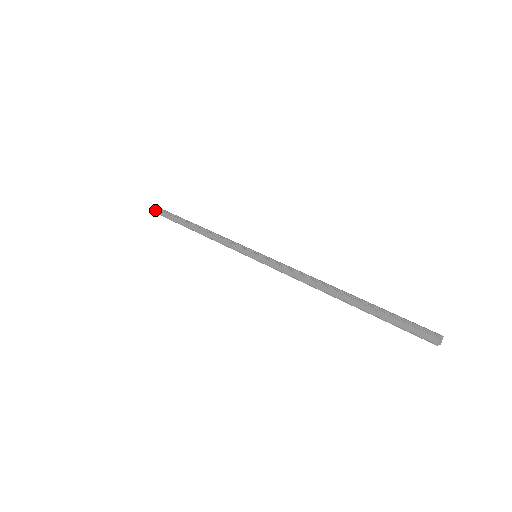
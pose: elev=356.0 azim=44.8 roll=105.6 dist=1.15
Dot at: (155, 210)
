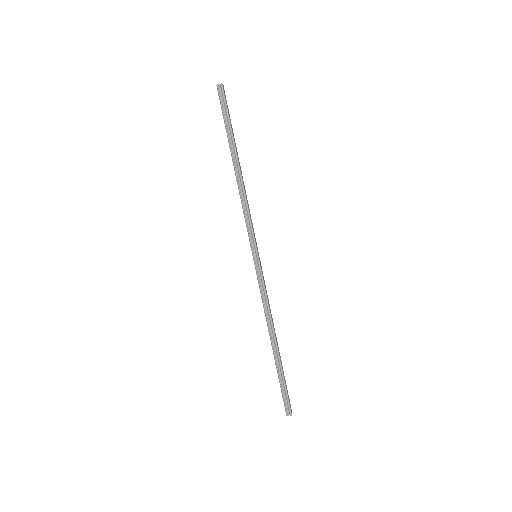
Dot at: (285, 407)
